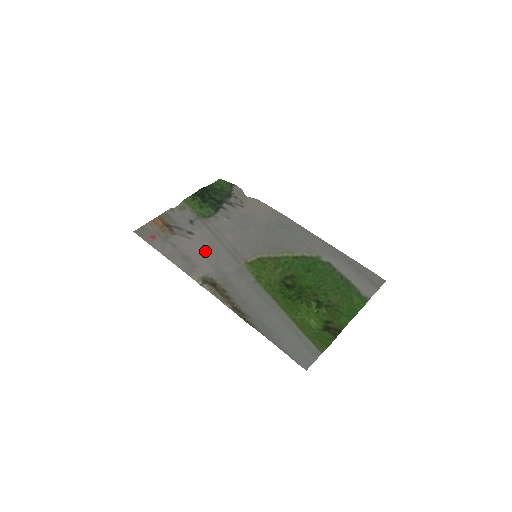
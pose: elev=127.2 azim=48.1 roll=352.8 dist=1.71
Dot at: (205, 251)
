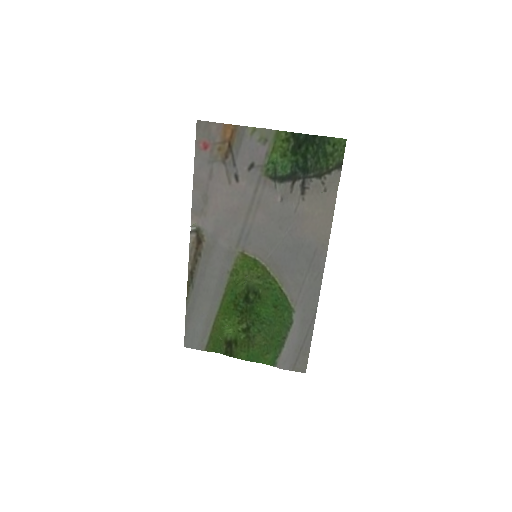
Dot at: (225, 209)
